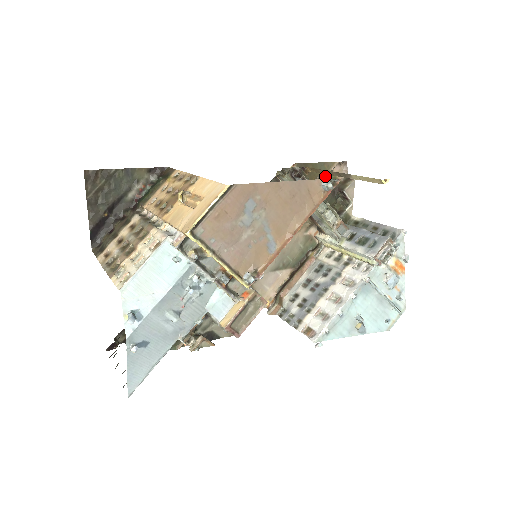
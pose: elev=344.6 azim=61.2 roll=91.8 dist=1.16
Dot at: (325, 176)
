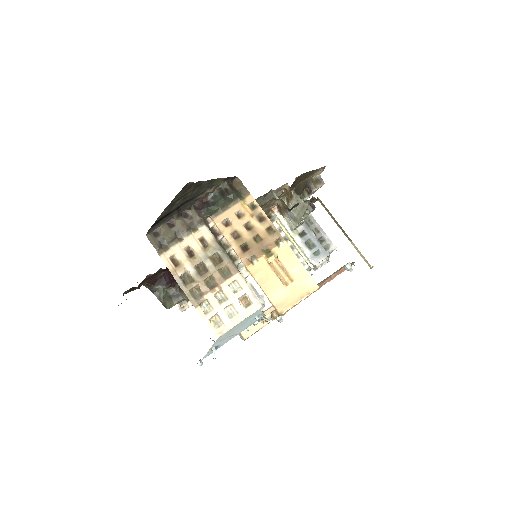
Dot at: (310, 177)
